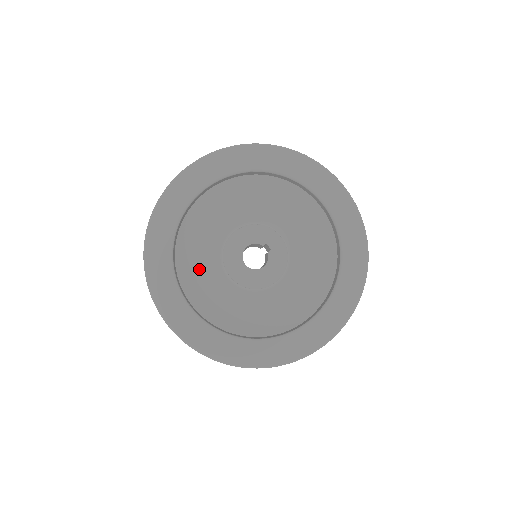
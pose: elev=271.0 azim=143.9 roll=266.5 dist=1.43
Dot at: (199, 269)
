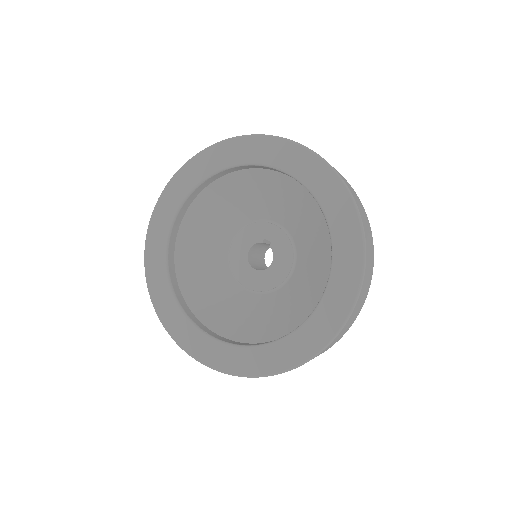
Dot at: (212, 295)
